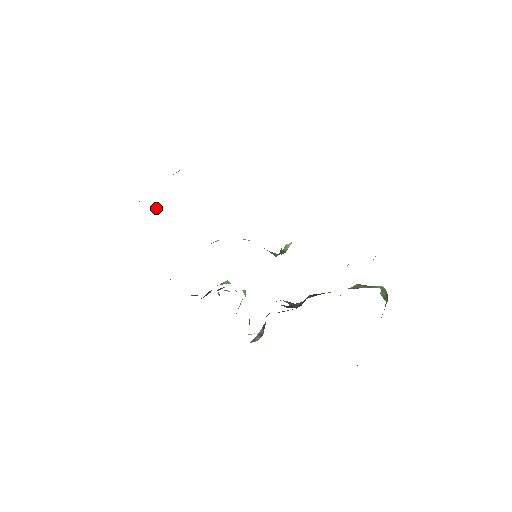
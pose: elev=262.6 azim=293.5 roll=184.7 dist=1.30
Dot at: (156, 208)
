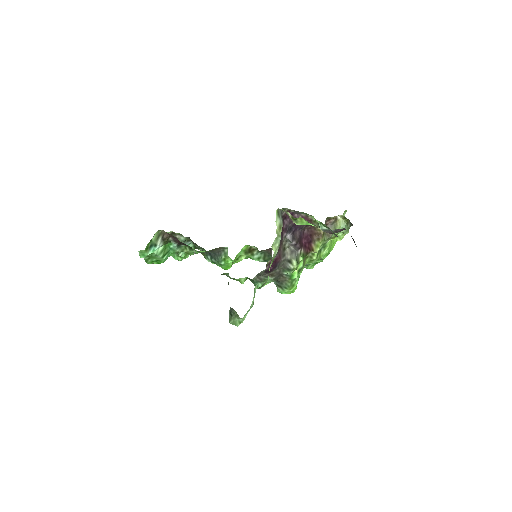
Dot at: occluded
